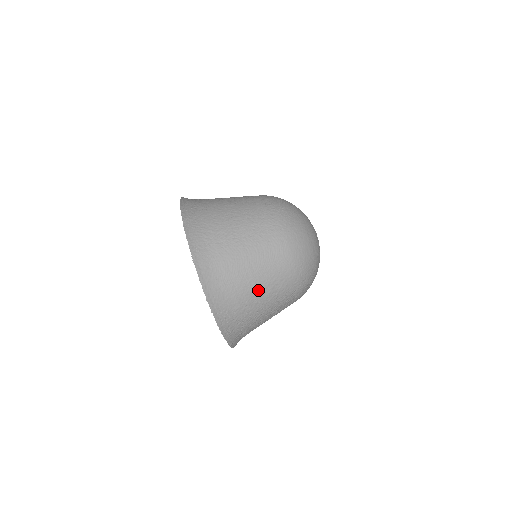
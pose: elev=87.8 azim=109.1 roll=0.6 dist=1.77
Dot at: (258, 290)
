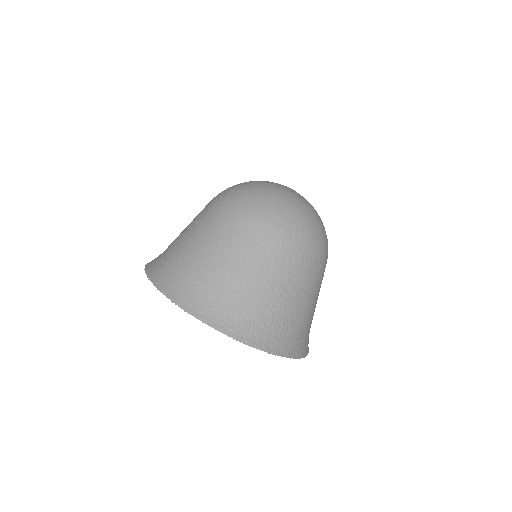
Dot at: (225, 261)
